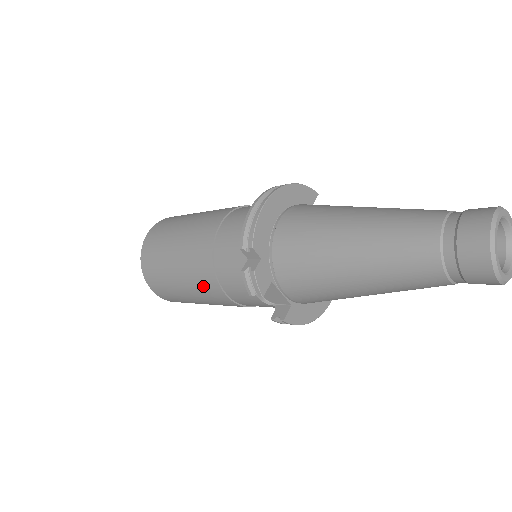
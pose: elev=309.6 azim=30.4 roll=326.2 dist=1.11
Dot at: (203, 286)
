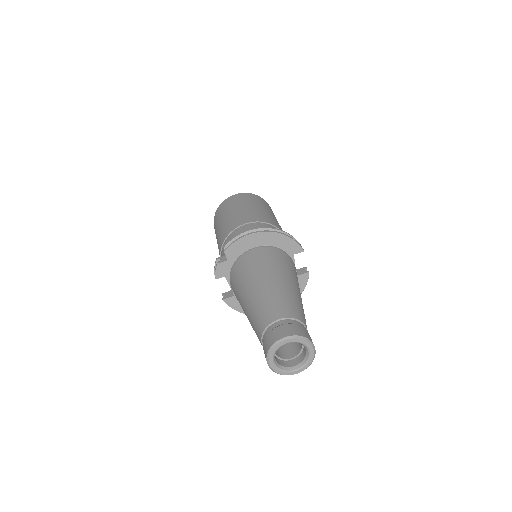
Dot at: occluded
